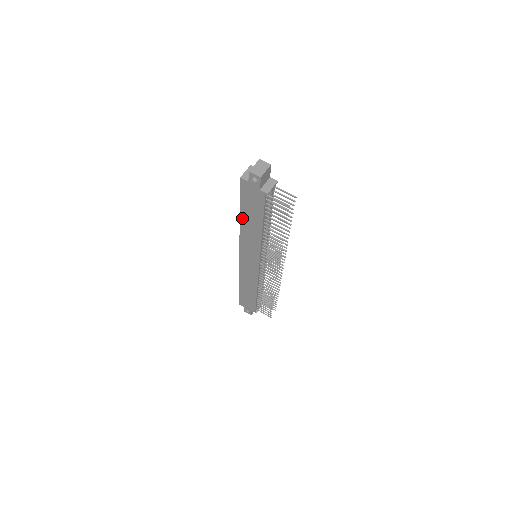
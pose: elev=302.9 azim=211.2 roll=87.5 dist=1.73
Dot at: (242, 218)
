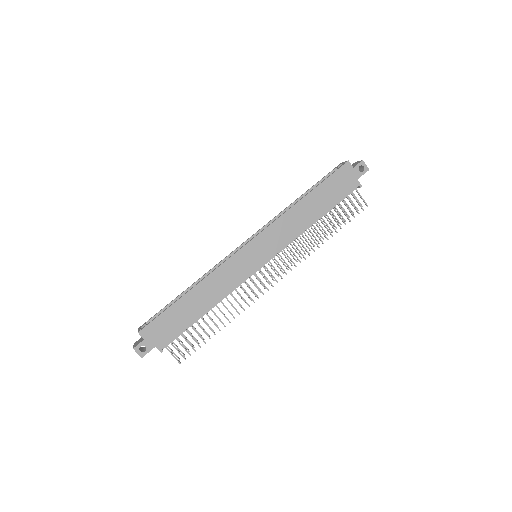
Dot at: (306, 199)
